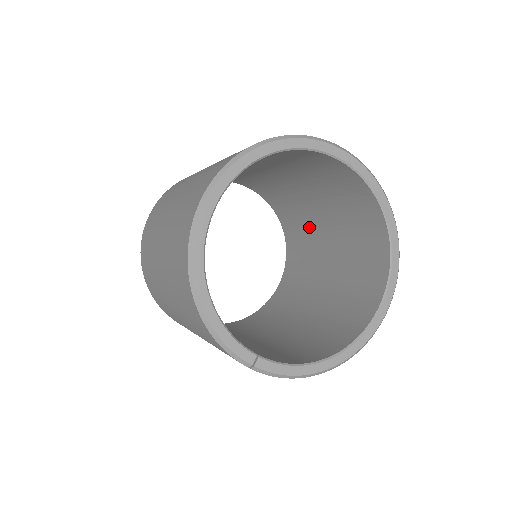
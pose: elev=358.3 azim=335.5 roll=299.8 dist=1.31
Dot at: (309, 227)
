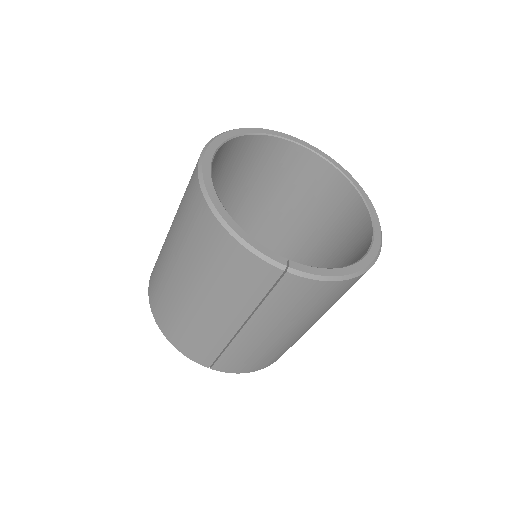
Dot at: (292, 249)
